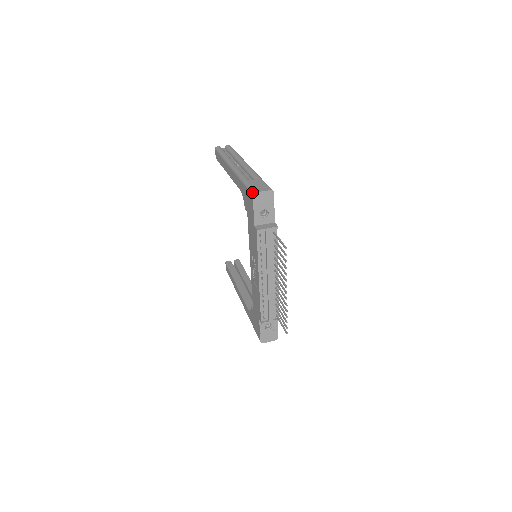
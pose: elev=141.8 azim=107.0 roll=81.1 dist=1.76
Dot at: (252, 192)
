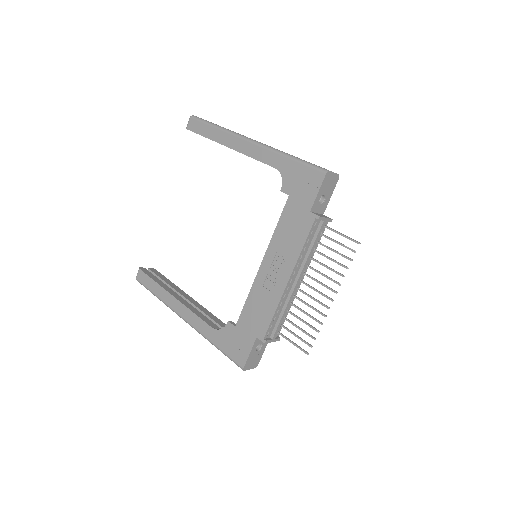
Dot at: (324, 169)
